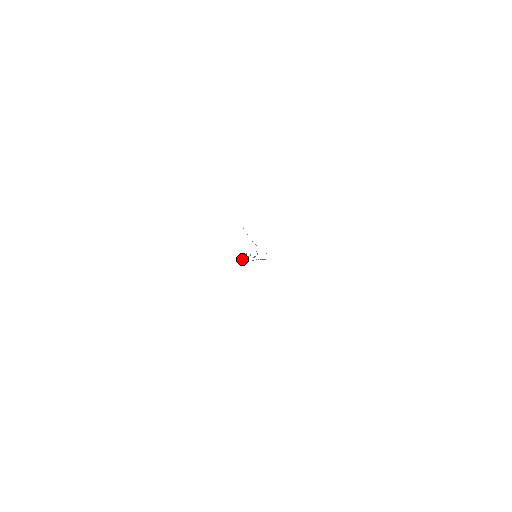
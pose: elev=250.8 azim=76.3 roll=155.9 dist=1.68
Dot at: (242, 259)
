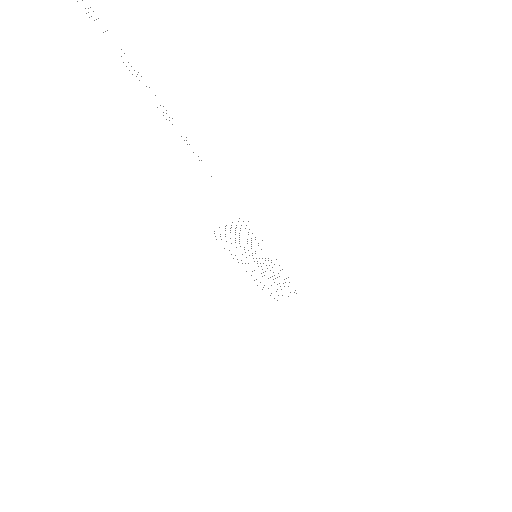
Dot at: occluded
